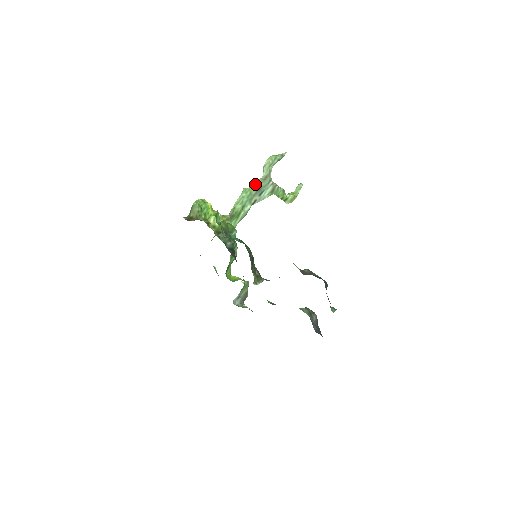
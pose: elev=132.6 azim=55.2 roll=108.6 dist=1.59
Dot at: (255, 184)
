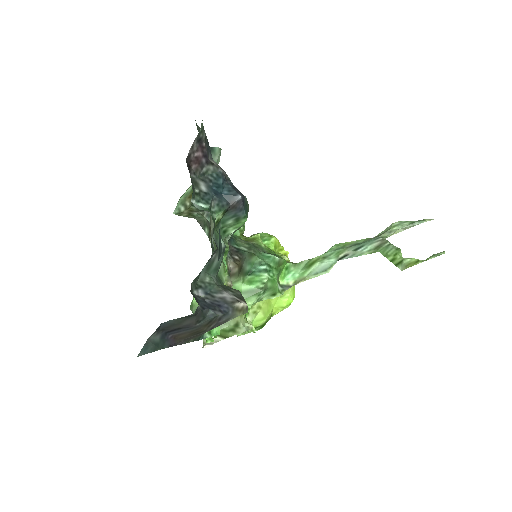
Dot at: (358, 241)
